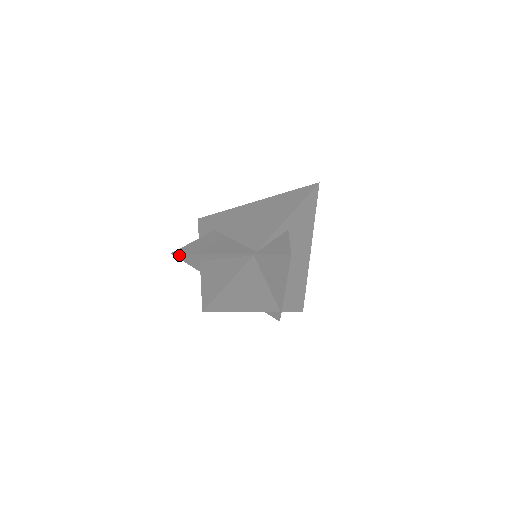
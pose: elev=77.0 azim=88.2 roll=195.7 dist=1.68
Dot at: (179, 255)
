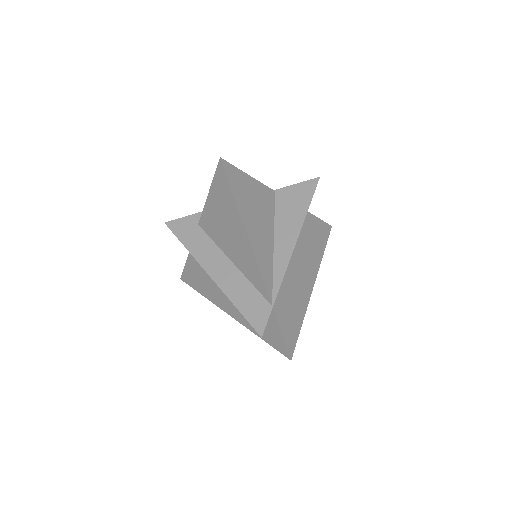
Dot at: (174, 223)
